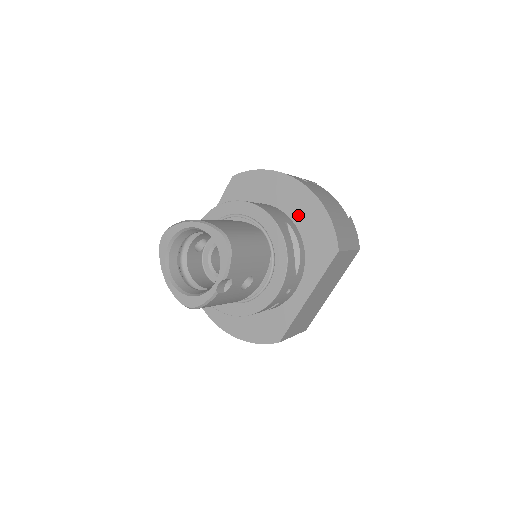
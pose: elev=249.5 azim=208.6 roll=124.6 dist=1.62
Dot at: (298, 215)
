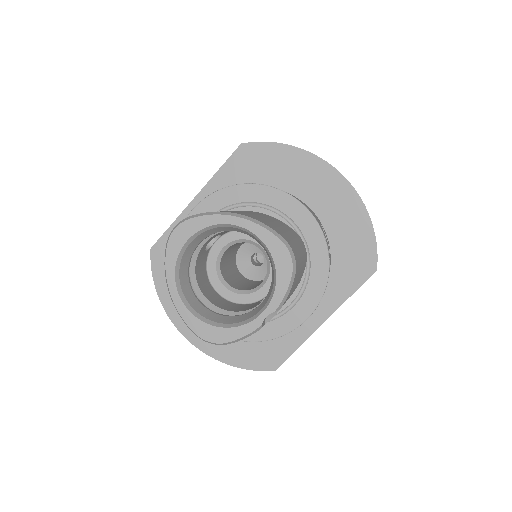
Dot at: (330, 215)
